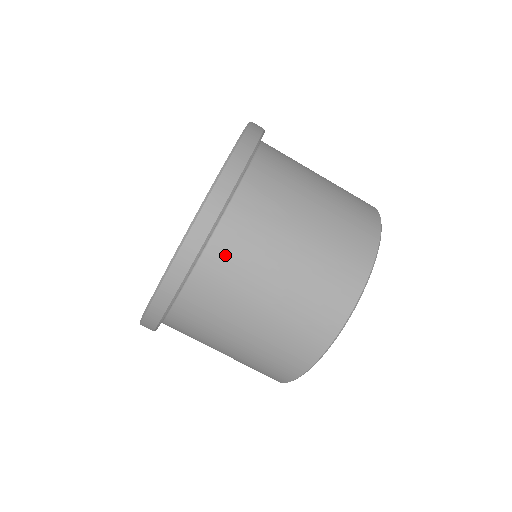
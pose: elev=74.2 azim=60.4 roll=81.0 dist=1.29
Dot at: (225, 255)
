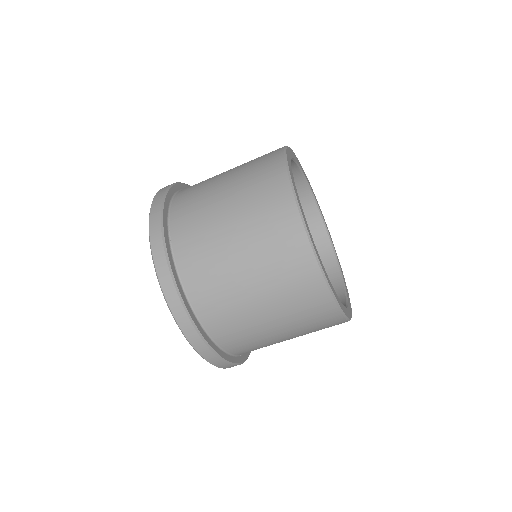
Dot at: (222, 328)
